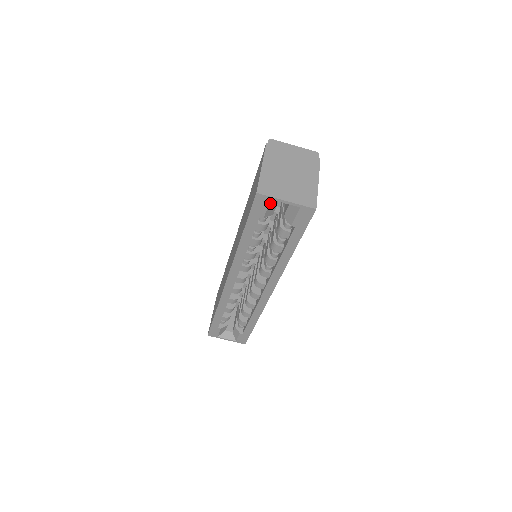
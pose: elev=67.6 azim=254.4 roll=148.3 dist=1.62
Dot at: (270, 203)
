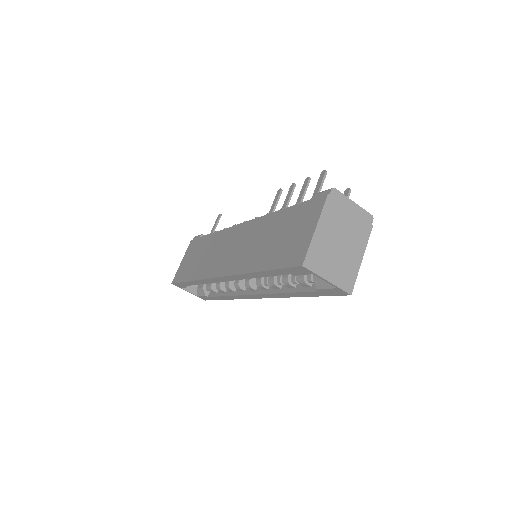
Dot at: (309, 273)
